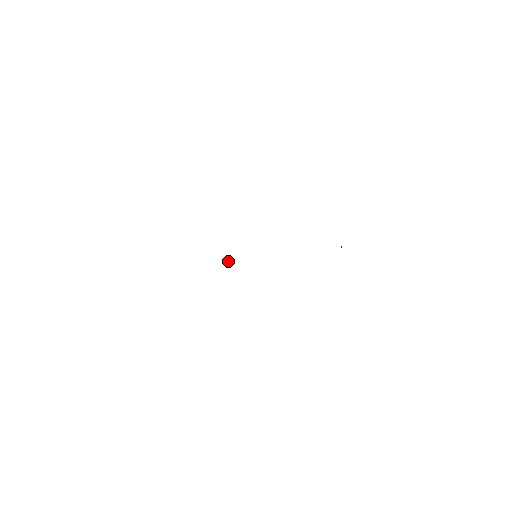
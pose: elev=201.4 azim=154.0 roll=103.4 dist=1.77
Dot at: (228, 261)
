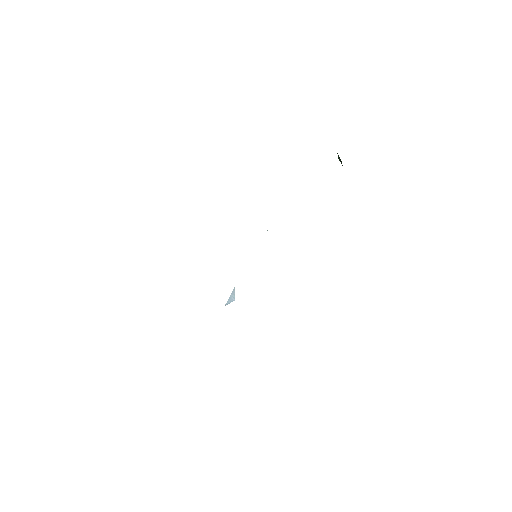
Dot at: (230, 296)
